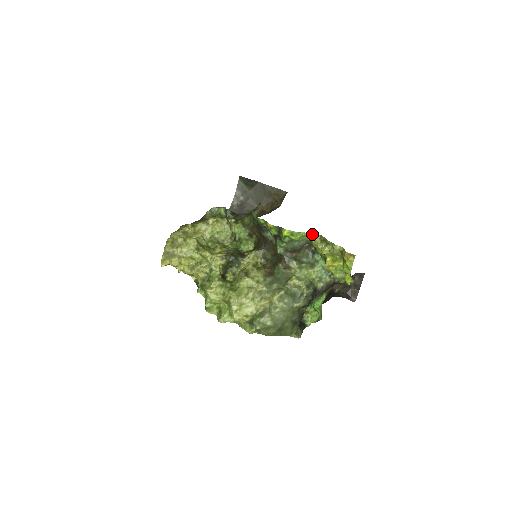
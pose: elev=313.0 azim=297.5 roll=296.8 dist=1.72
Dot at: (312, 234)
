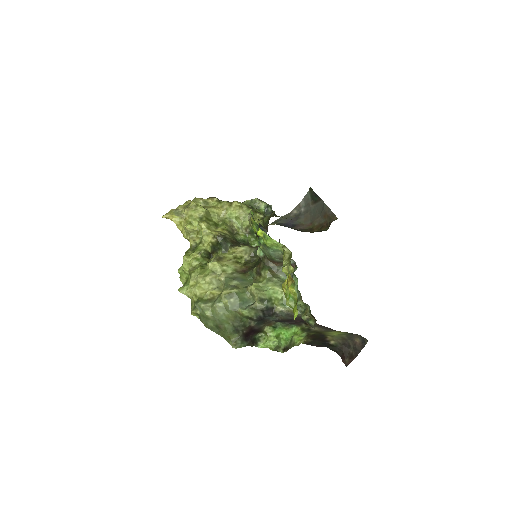
Dot at: (285, 247)
